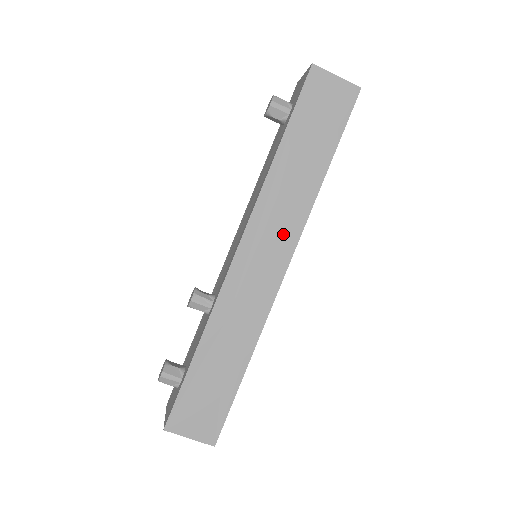
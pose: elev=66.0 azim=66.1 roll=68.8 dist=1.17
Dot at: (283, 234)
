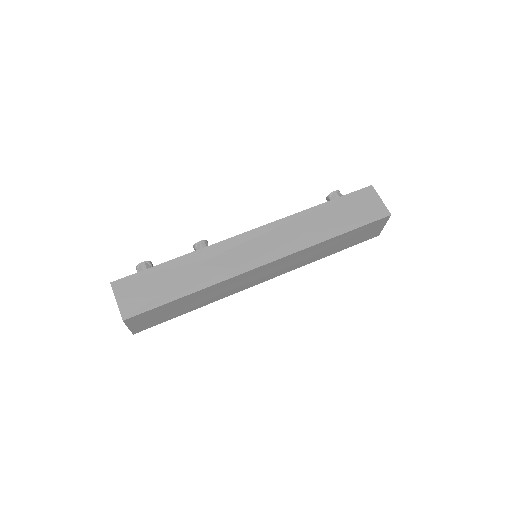
Dot at: (281, 245)
